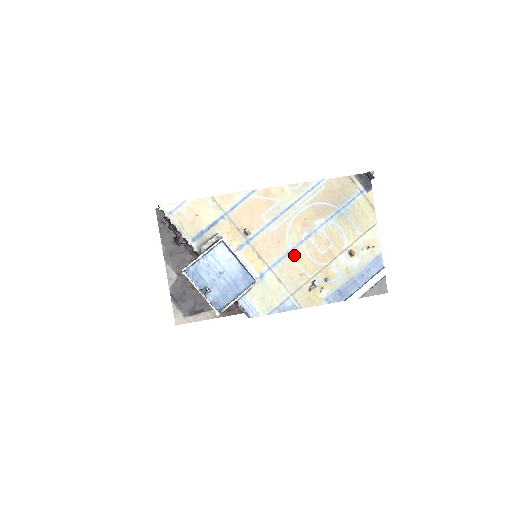
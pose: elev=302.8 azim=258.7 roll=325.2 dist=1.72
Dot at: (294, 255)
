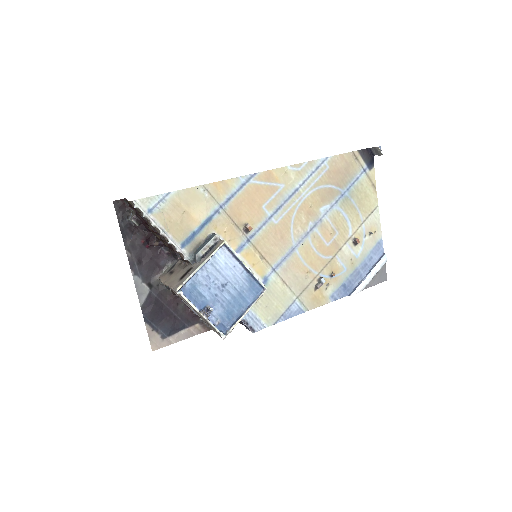
Dot at: (299, 251)
